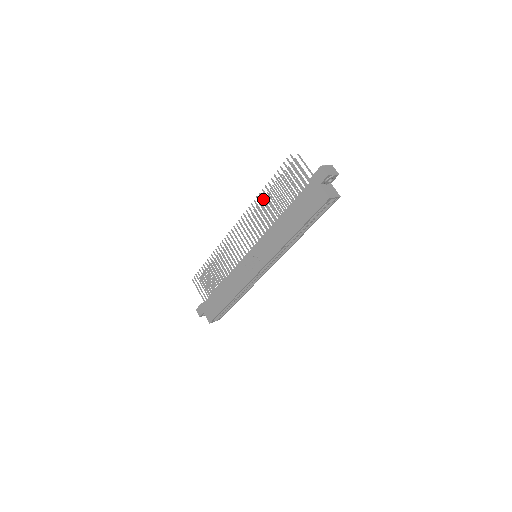
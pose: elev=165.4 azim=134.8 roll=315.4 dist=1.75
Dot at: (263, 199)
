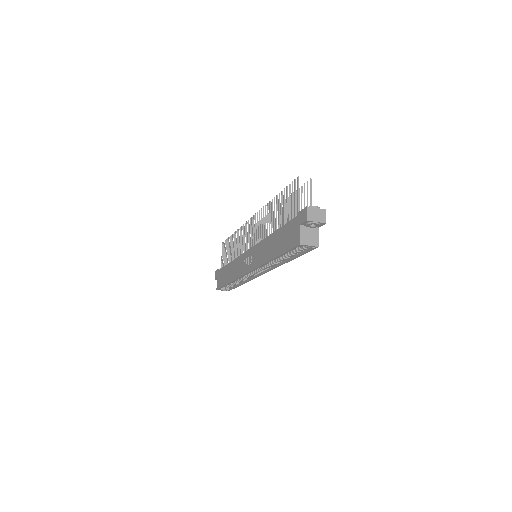
Dot at: (271, 207)
